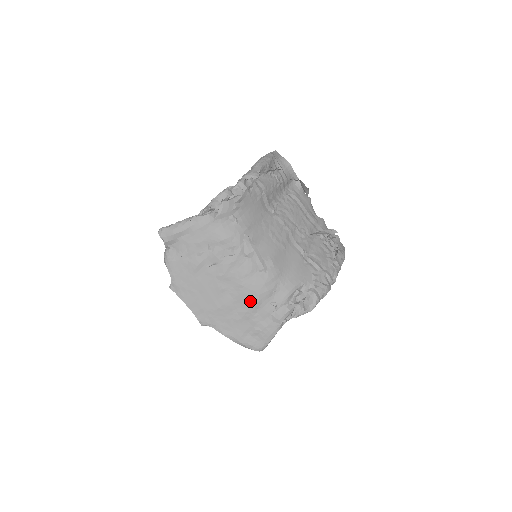
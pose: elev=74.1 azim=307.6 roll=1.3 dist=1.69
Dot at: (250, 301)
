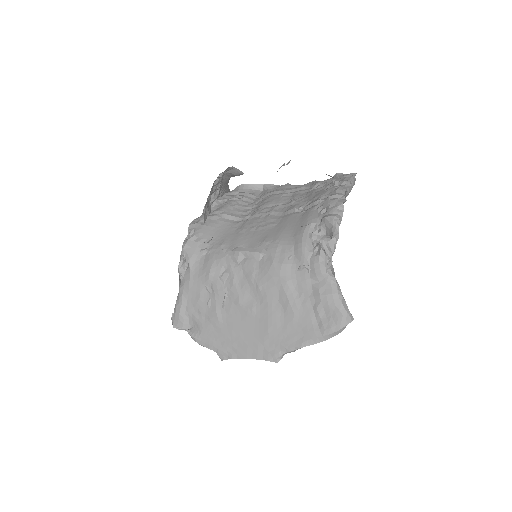
Dot at: (280, 290)
